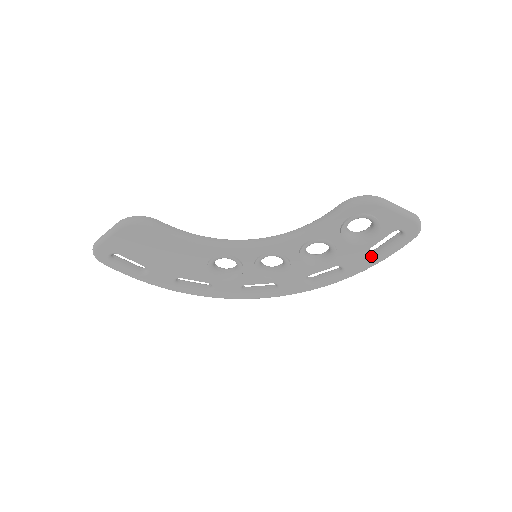
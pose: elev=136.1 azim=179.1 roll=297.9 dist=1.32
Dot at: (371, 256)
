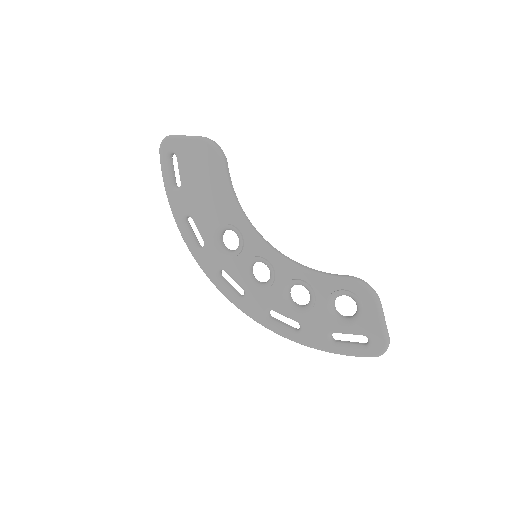
Dot at: (329, 340)
